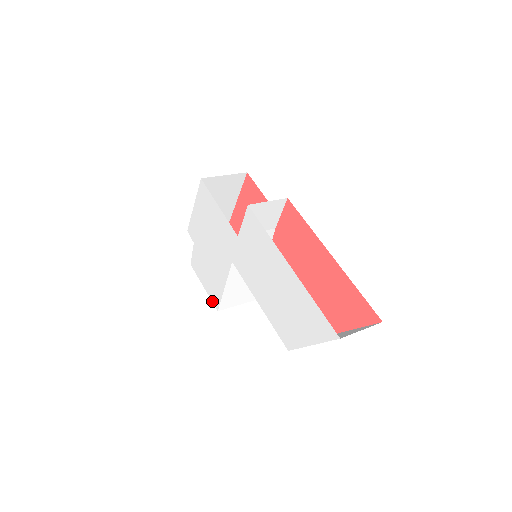
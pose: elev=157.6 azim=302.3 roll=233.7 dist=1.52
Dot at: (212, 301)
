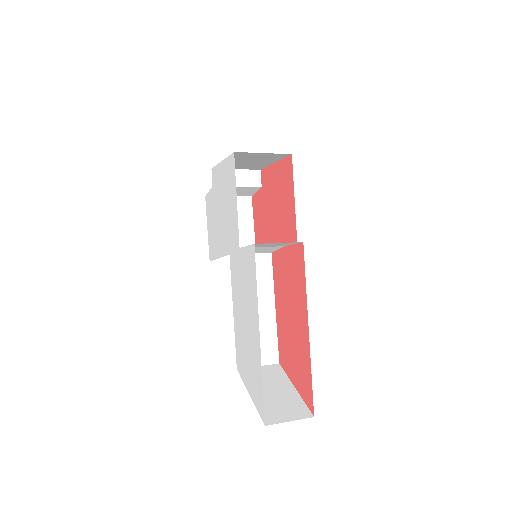
Dot at: (209, 249)
